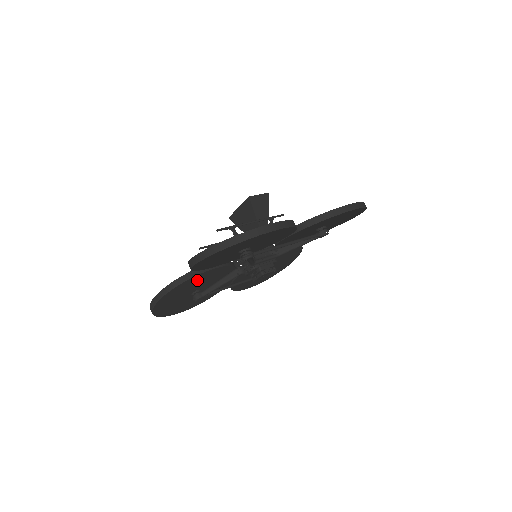
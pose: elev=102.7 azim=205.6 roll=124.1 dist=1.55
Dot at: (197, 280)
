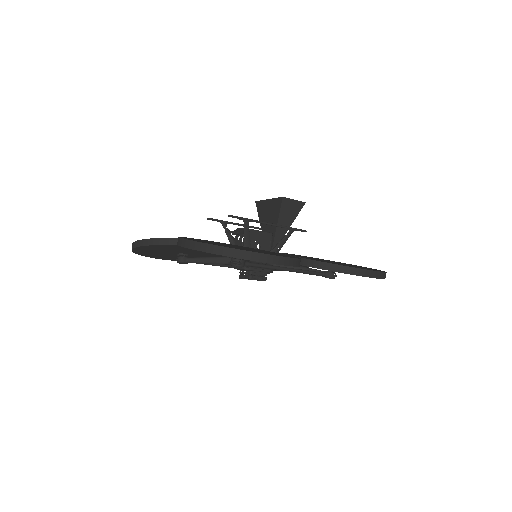
Dot at: (186, 248)
